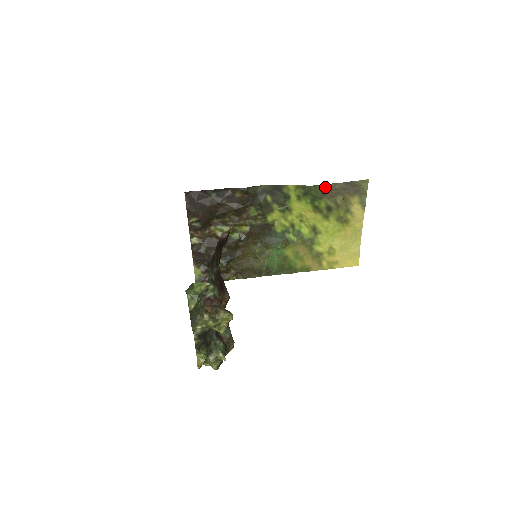
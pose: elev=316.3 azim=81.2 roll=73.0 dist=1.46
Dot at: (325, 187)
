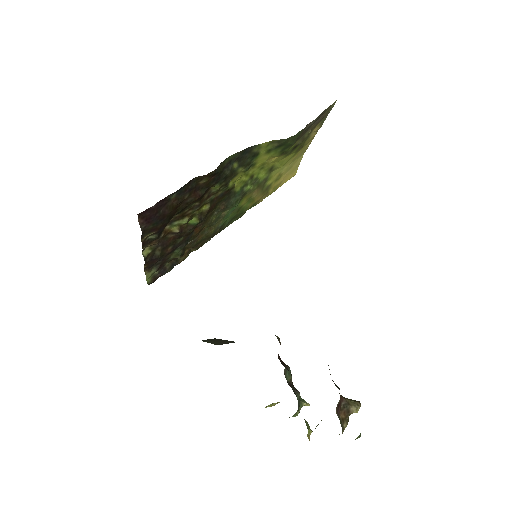
Dot at: (301, 131)
